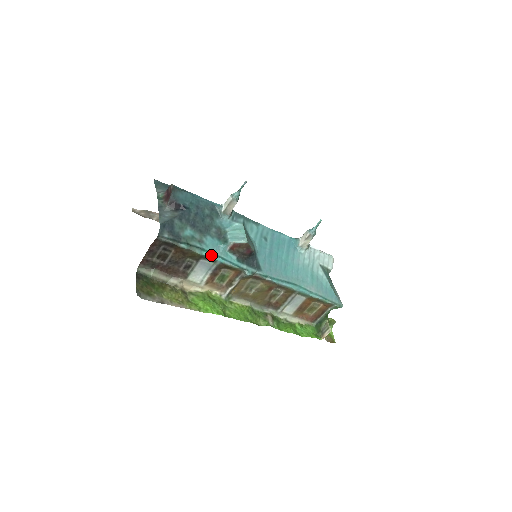
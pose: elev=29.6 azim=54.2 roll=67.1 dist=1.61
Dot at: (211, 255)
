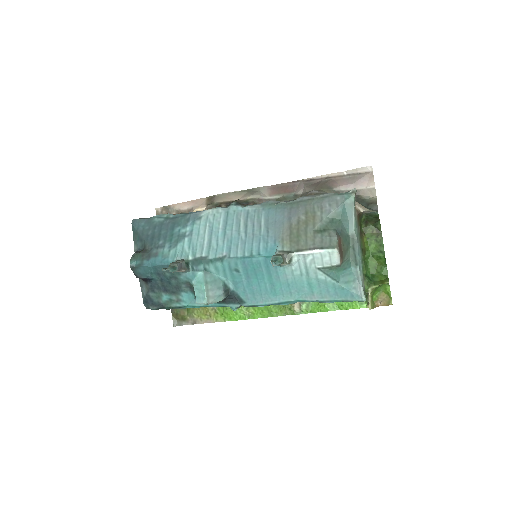
Dot at: (193, 307)
